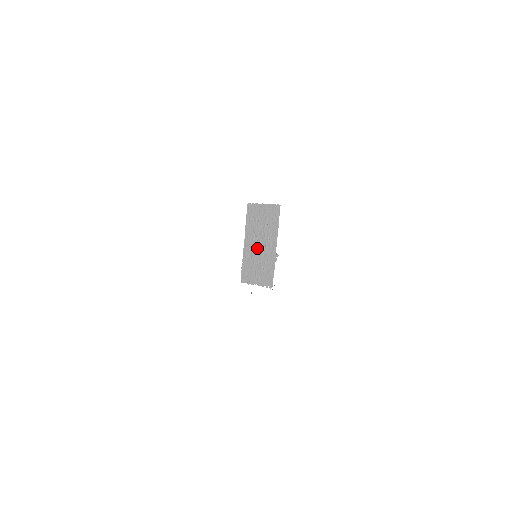
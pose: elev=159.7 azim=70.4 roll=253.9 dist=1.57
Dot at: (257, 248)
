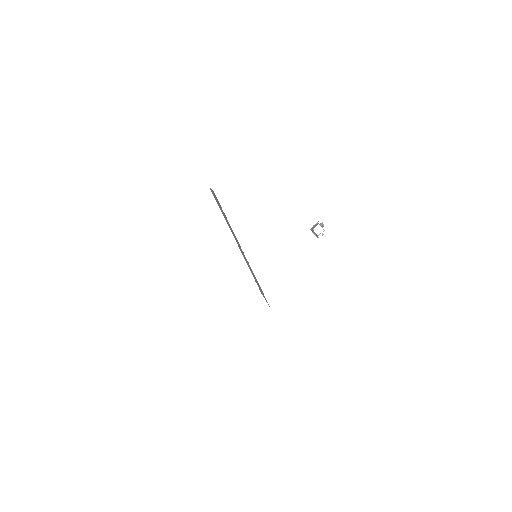
Dot at: (241, 251)
